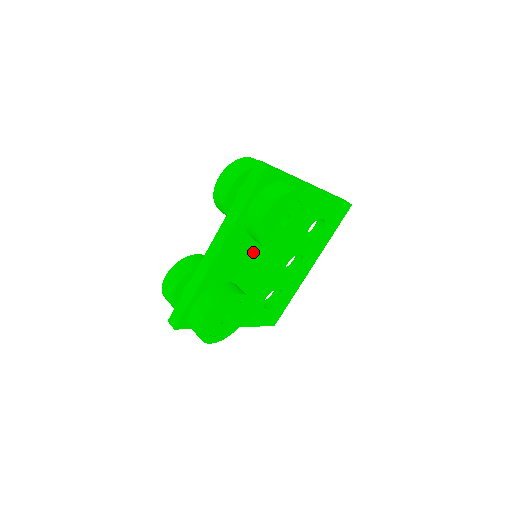
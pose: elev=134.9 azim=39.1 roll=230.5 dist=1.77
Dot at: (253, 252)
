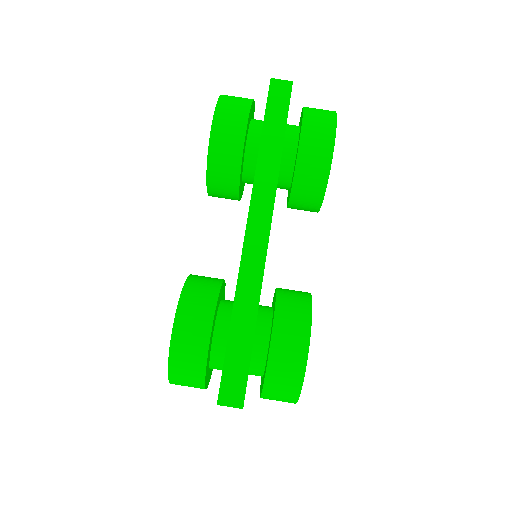
Dot at: occluded
